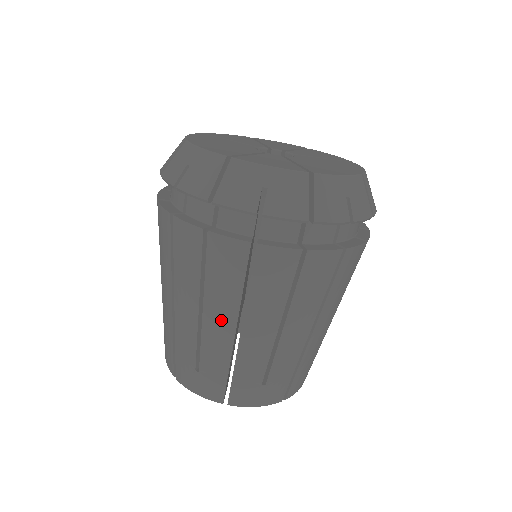
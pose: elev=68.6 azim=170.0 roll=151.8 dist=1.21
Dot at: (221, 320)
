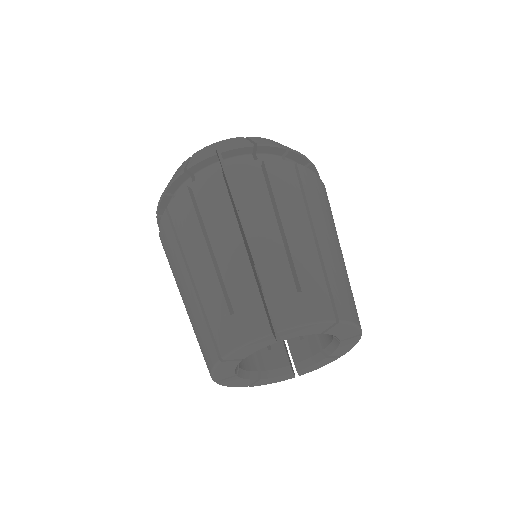
Dot at: (183, 278)
